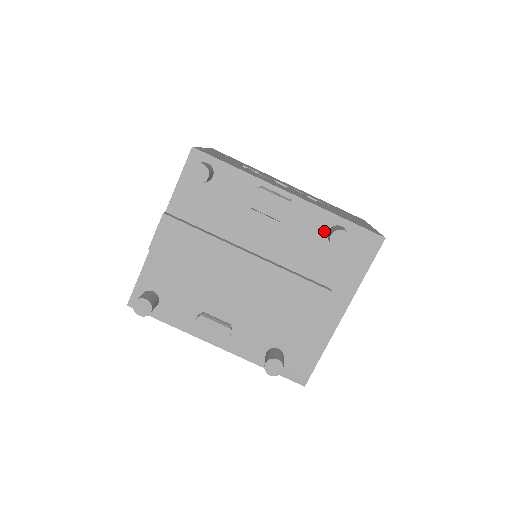
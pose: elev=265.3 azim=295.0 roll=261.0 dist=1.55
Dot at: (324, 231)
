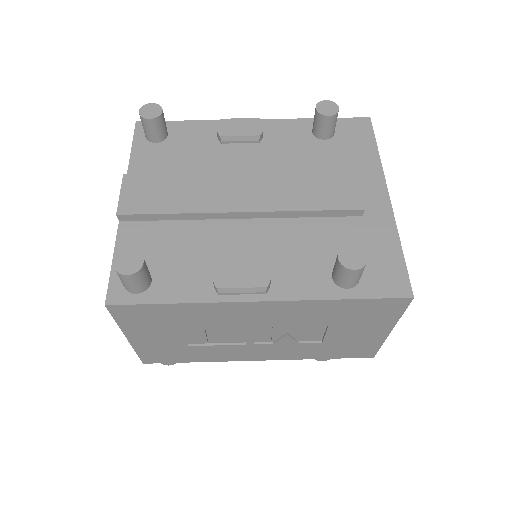
Dot at: (308, 134)
